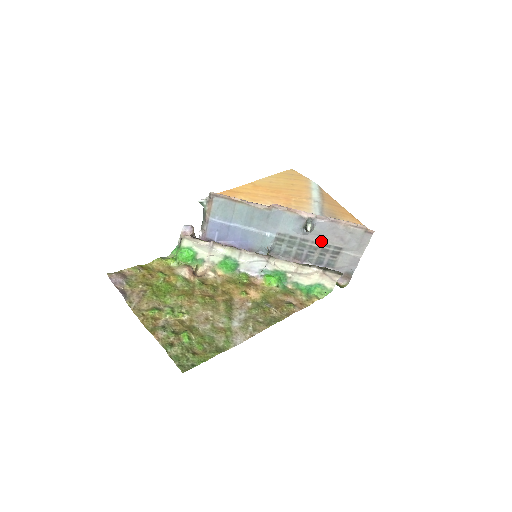
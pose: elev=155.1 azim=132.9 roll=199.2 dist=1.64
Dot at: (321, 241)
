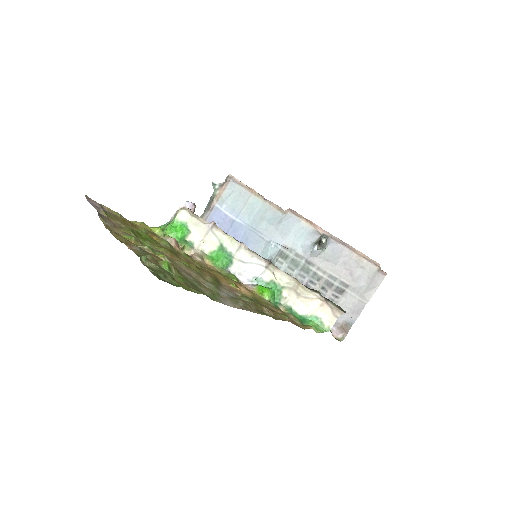
Dot at: (328, 270)
